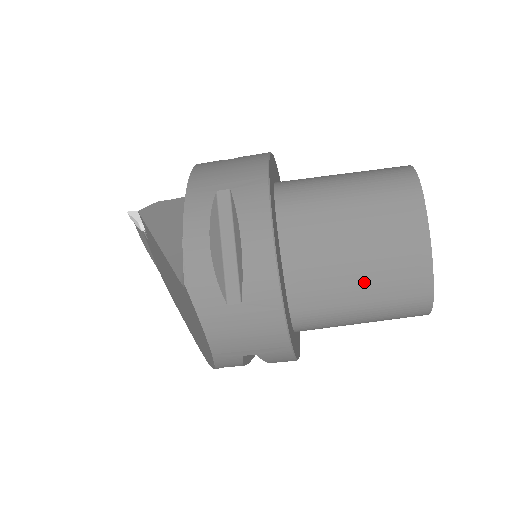
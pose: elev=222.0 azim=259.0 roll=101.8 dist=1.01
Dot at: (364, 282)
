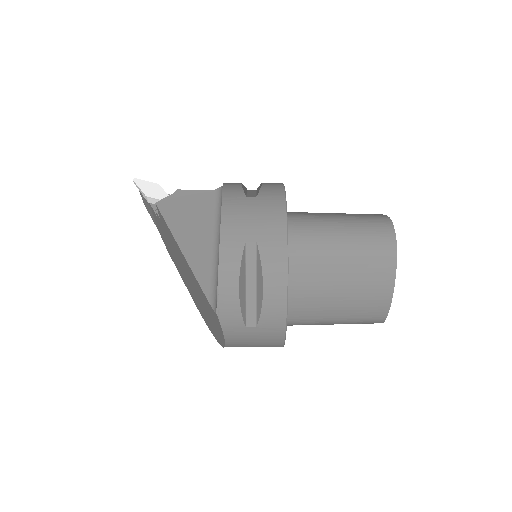
Dot at: (342, 309)
